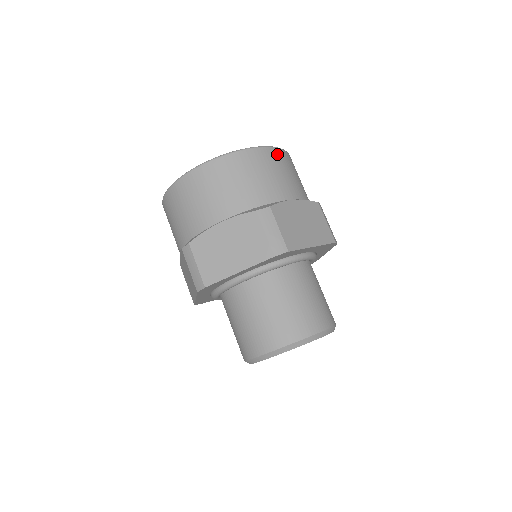
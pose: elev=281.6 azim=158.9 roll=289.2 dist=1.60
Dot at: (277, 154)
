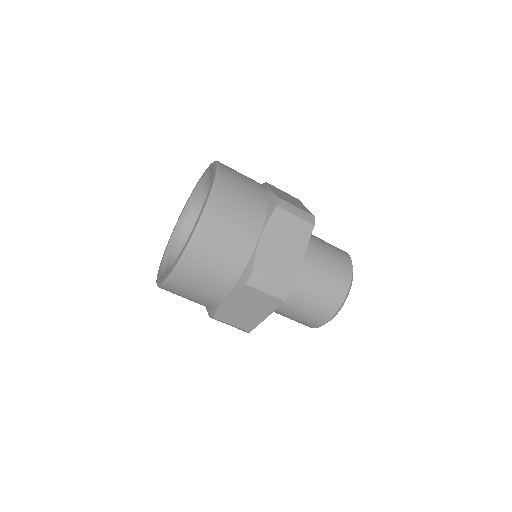
Dot at: (180, 276)
